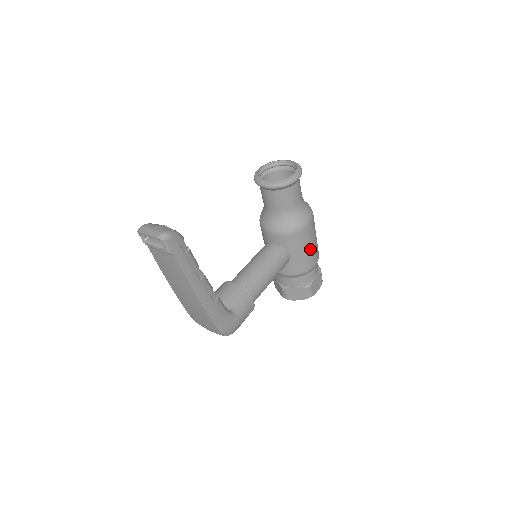
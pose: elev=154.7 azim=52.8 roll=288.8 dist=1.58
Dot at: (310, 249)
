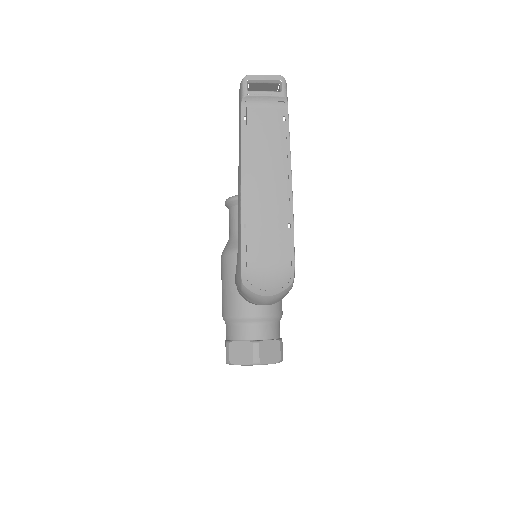
Dot at: occluded
